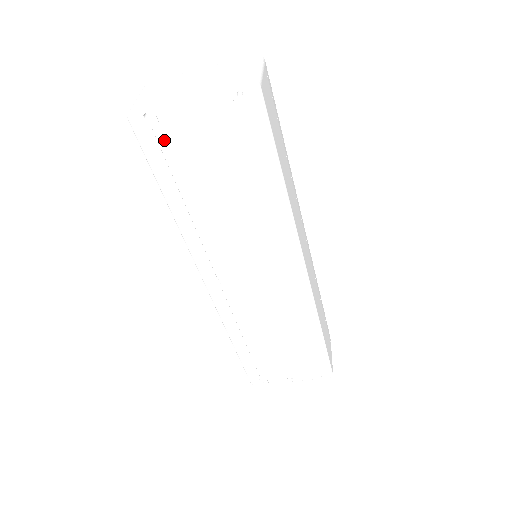
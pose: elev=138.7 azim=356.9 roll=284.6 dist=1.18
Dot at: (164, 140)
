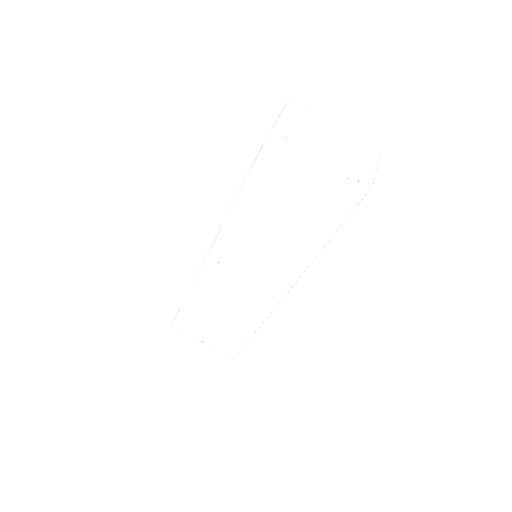
Dot at: (281, 160)
